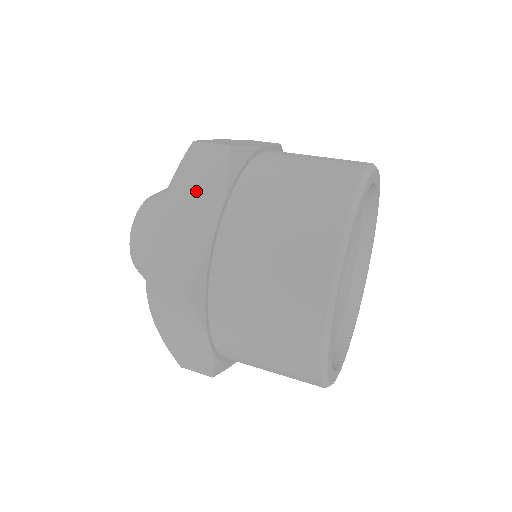
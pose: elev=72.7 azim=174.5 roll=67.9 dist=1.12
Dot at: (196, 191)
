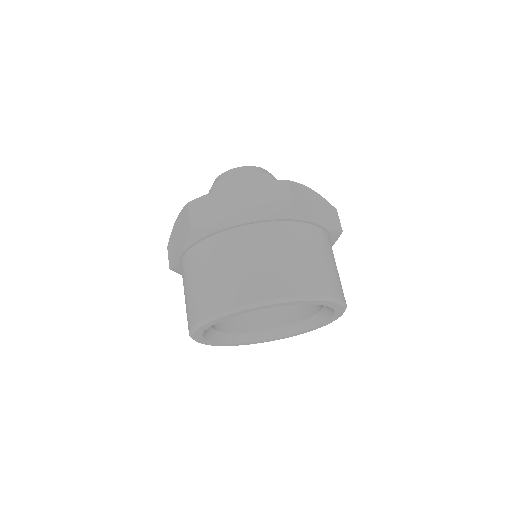
Dot at: (255, 200)
